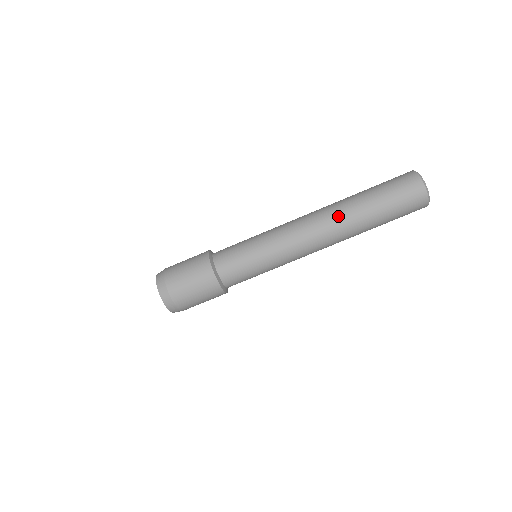
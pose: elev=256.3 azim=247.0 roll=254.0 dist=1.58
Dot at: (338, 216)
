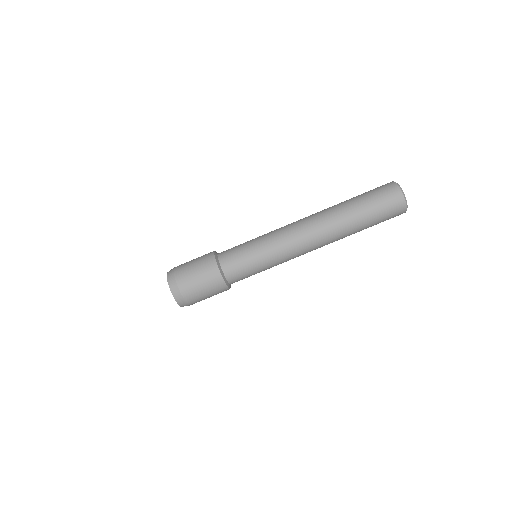
Dot at: (329, 222)
